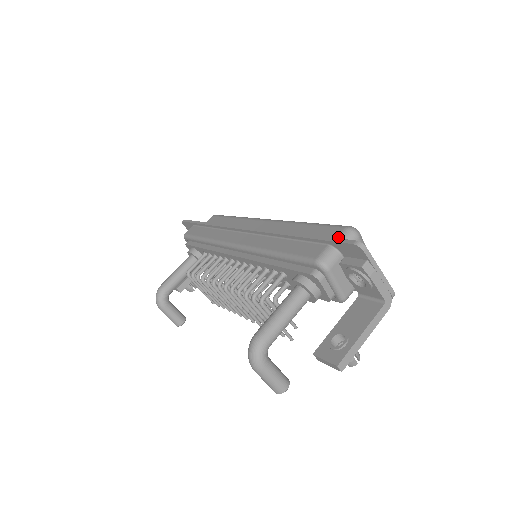
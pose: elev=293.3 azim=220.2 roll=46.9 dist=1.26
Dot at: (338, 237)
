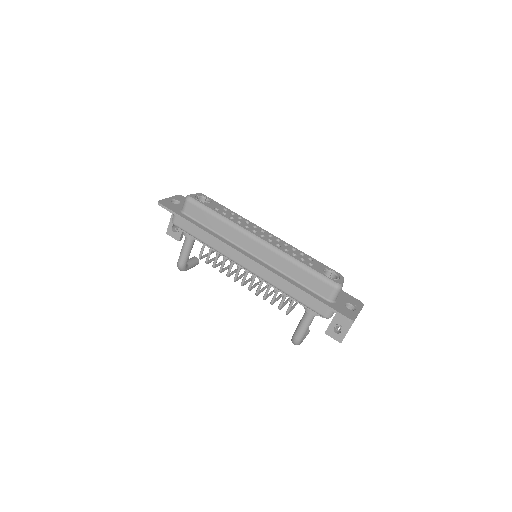
Dot at: (331, 295)
